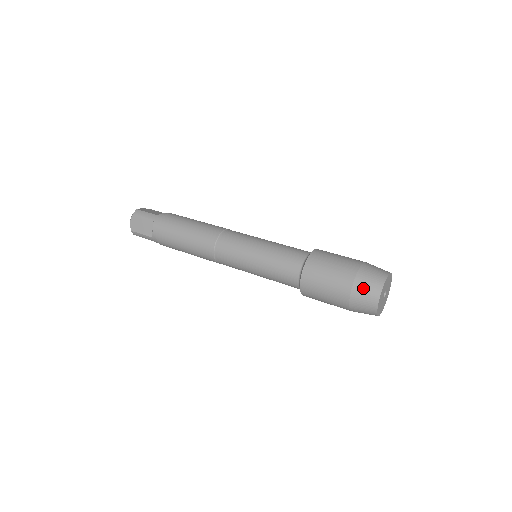
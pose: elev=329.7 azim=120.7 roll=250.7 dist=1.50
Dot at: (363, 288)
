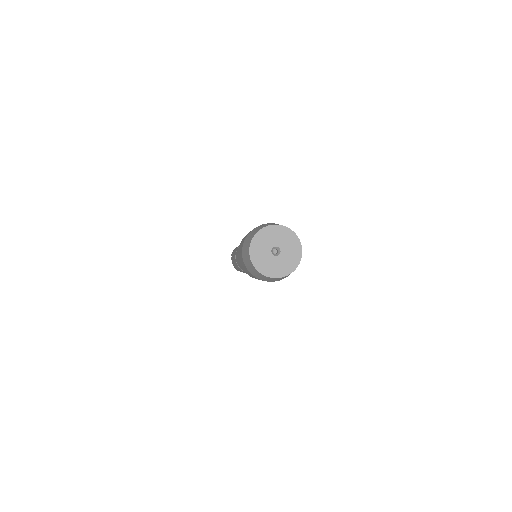
Dot at: occluded
